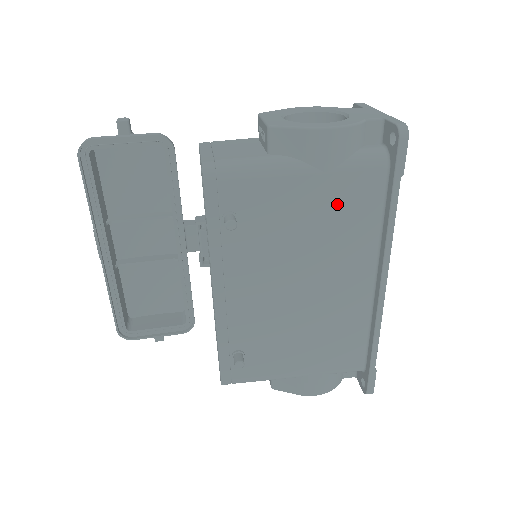
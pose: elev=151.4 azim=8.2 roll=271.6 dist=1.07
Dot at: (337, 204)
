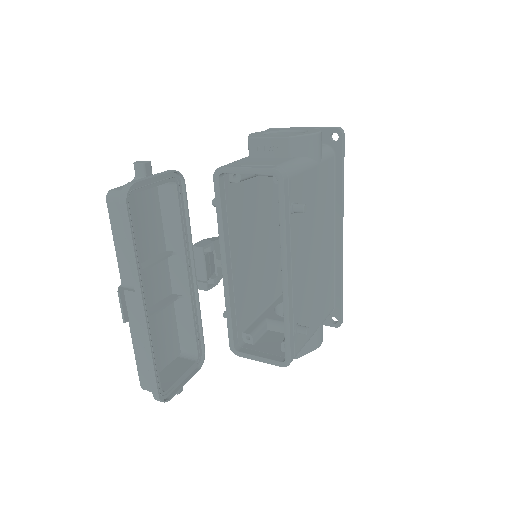
Dot at: (323, 185)
